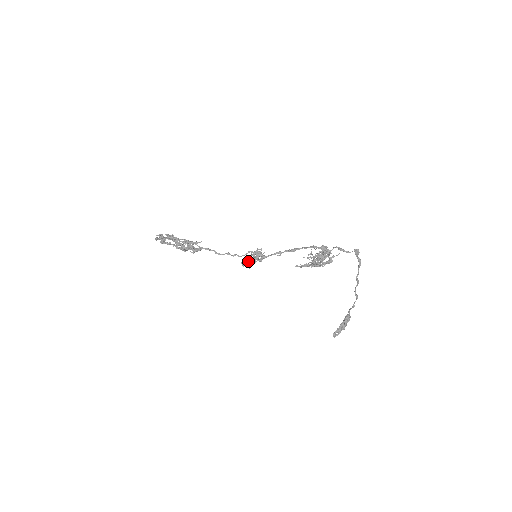
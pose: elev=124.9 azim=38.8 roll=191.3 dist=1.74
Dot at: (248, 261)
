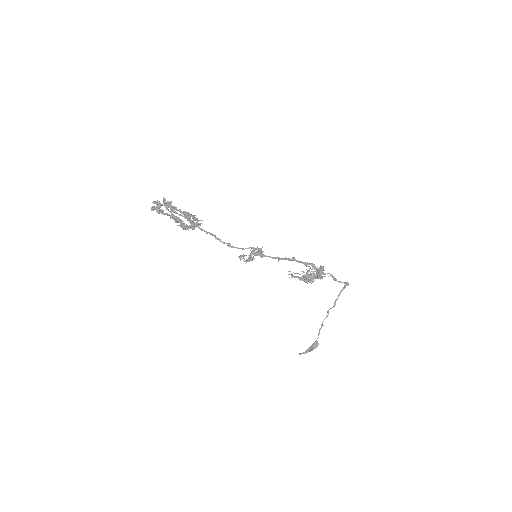
Dot at: (247, 261)
